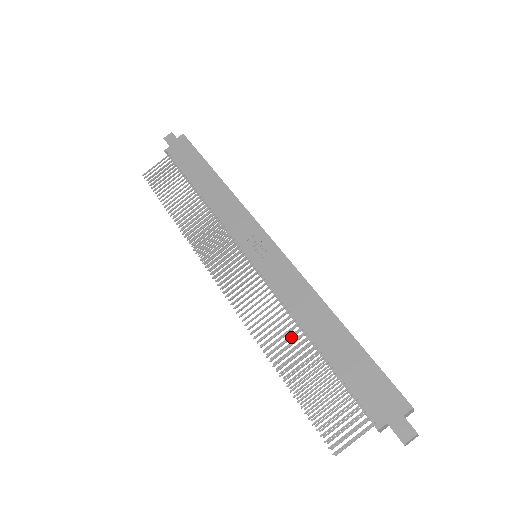
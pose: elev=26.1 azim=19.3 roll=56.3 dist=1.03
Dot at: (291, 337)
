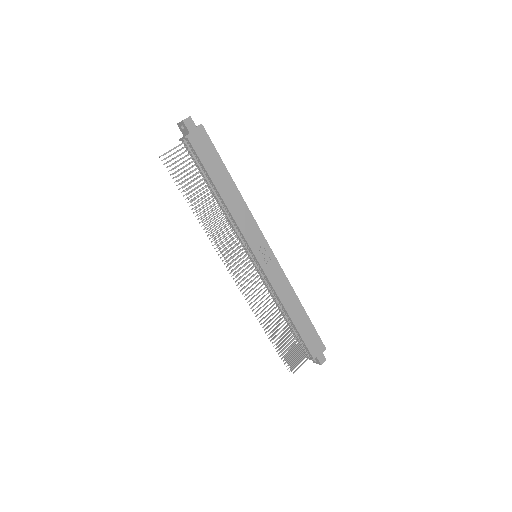
Dot at: occluded
